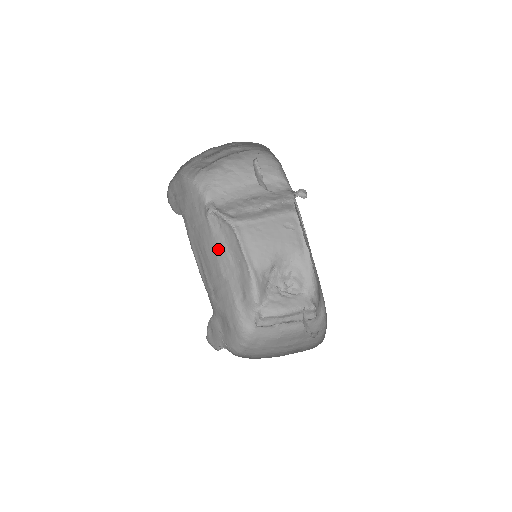
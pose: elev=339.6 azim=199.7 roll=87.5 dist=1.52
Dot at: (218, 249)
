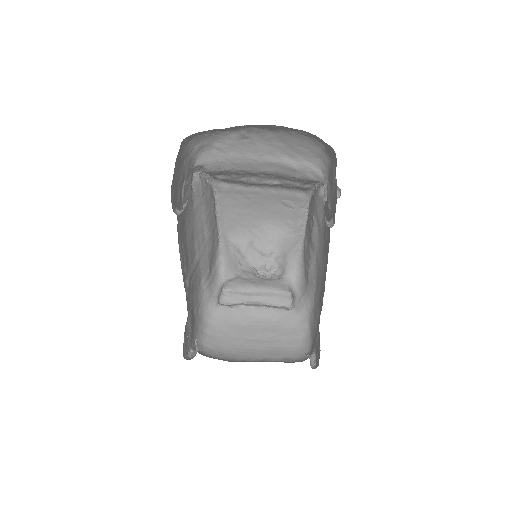
Dot at: (196, 224)
